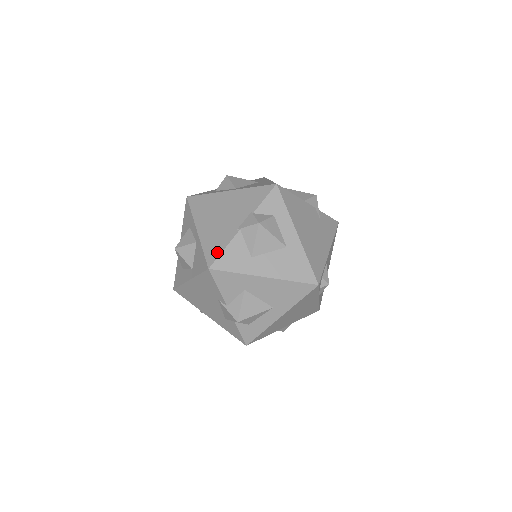
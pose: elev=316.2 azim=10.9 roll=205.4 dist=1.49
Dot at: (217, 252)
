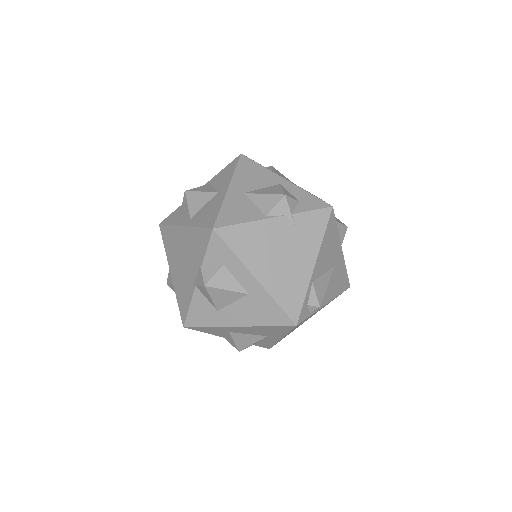
Dot at: (185, 309)
